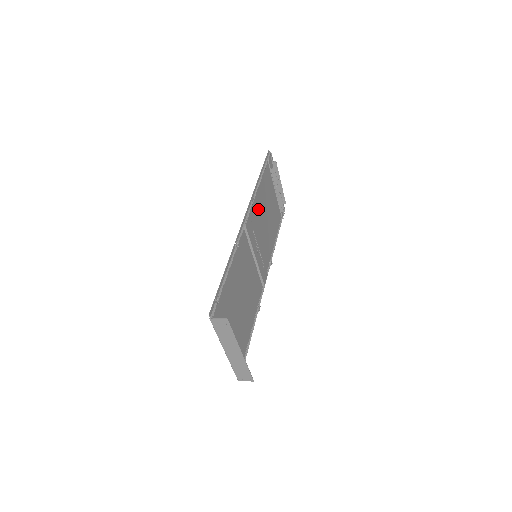
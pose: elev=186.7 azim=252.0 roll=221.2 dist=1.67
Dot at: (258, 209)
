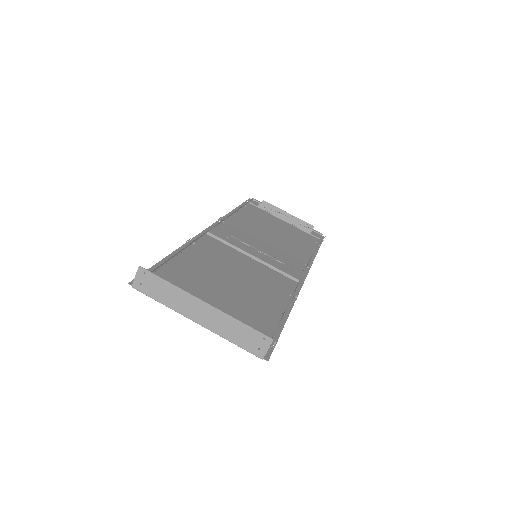
Dot at: (244, 228)
